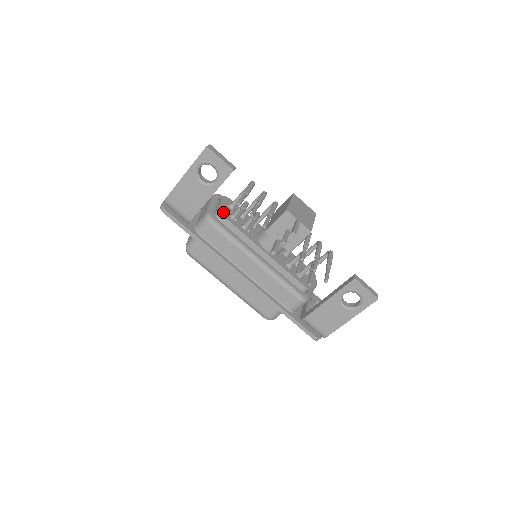
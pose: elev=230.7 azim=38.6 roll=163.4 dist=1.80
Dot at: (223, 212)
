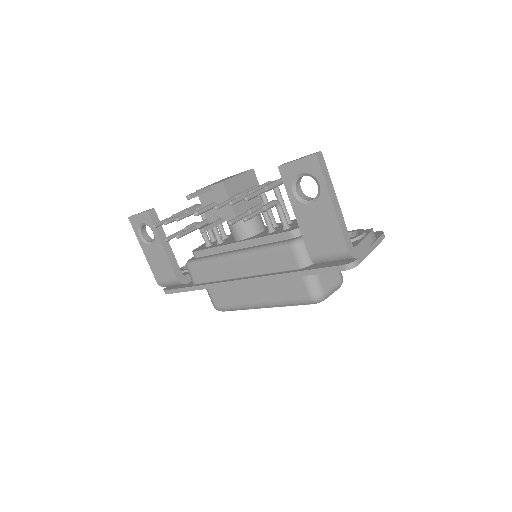
Dot at: occluded
